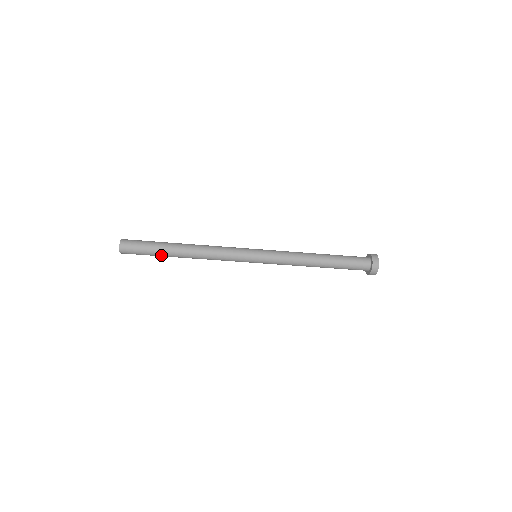
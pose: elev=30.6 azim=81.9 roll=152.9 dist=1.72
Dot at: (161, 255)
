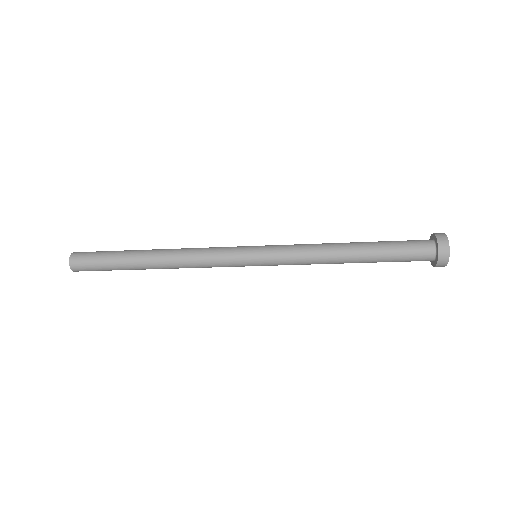
Dot at: (126, 269)
